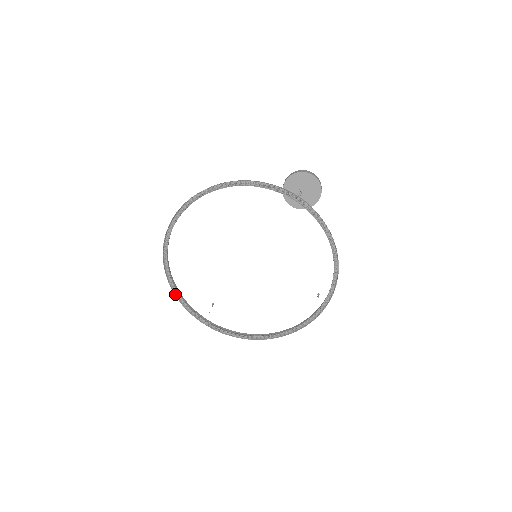
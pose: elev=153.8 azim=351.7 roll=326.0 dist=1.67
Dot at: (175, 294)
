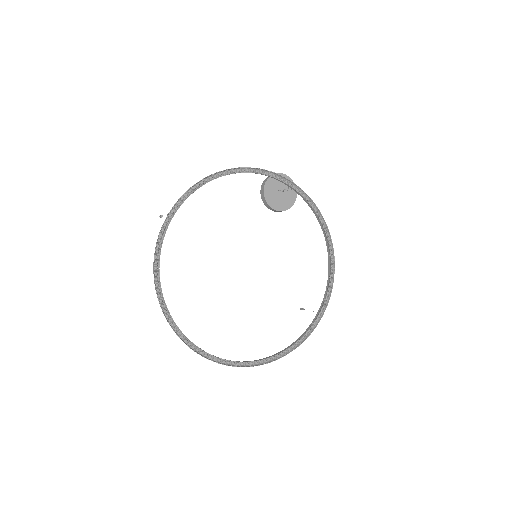
Dot at: (167, 319)
